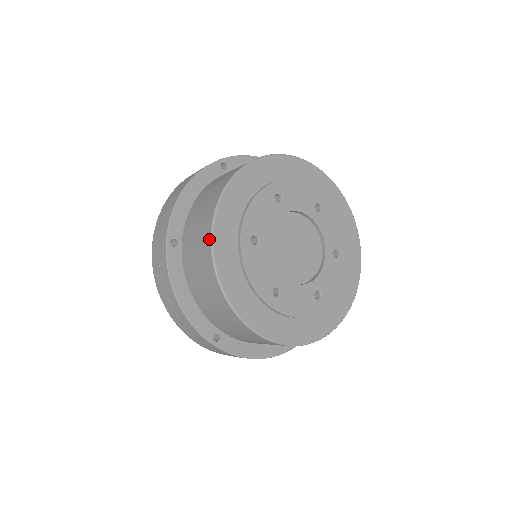
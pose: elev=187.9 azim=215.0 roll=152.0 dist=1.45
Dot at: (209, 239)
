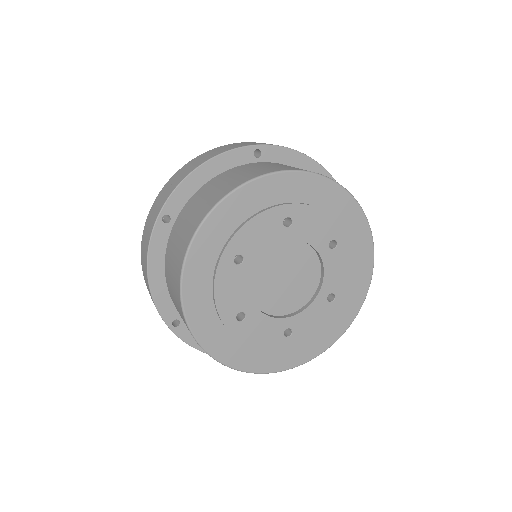
Dot at: (188, 242)
